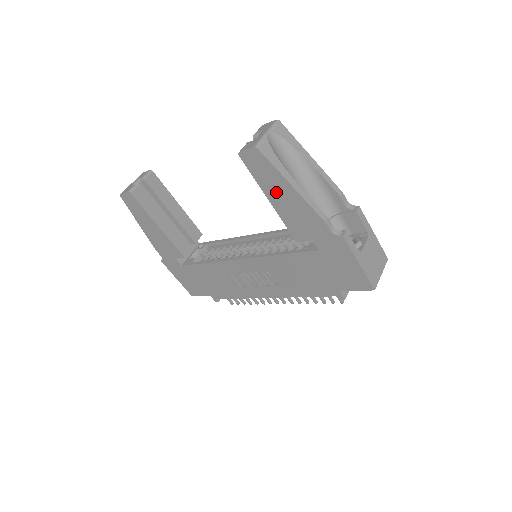
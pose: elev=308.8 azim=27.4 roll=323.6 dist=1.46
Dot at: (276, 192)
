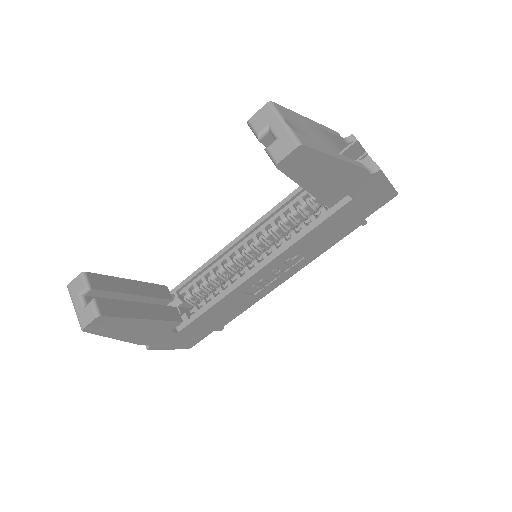
Dot at: (317, 176)
